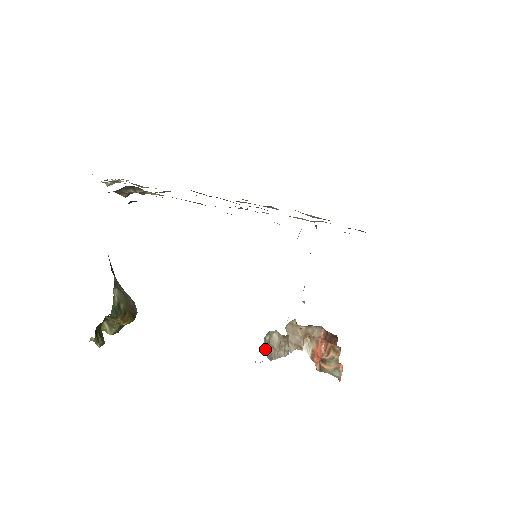
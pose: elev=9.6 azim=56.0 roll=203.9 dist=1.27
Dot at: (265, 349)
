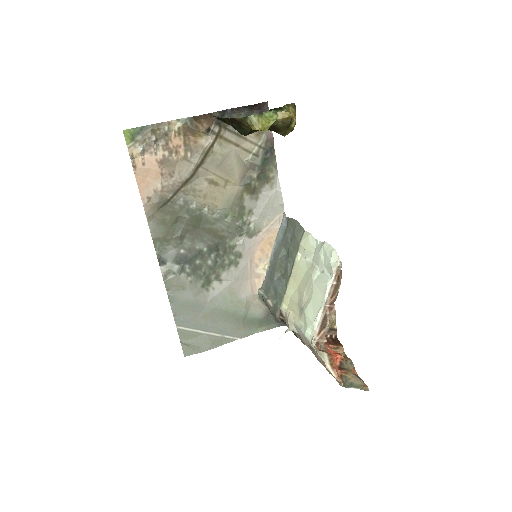
Dot at: occluded
